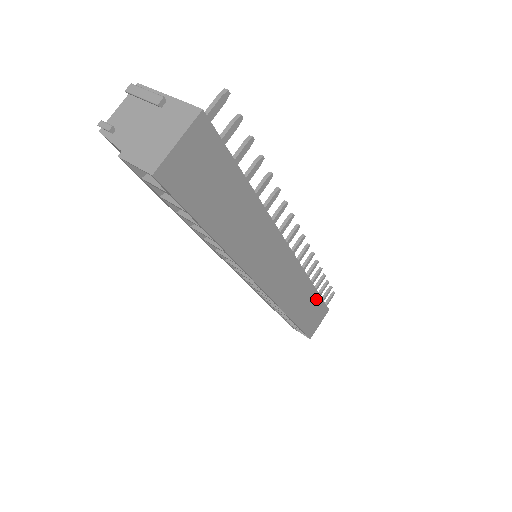
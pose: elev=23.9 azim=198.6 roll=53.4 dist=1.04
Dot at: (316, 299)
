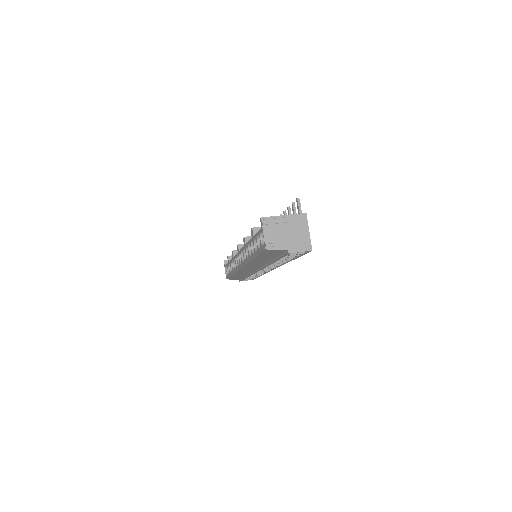
Dot at: occluded
